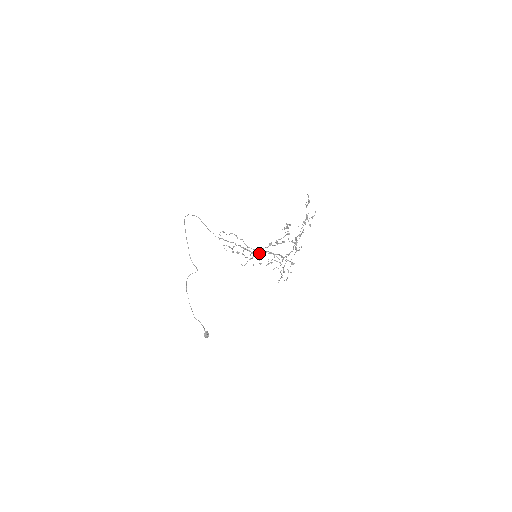
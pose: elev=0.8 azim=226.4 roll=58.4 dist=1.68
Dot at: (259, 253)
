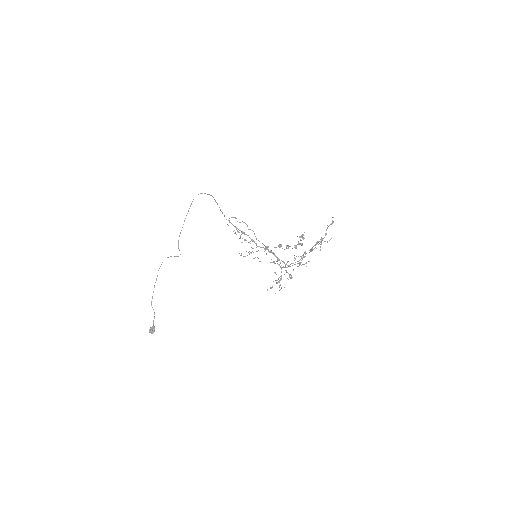
Dot at: (266, 249)
